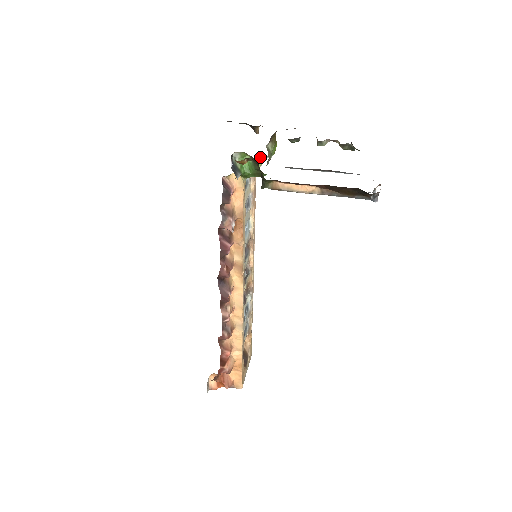
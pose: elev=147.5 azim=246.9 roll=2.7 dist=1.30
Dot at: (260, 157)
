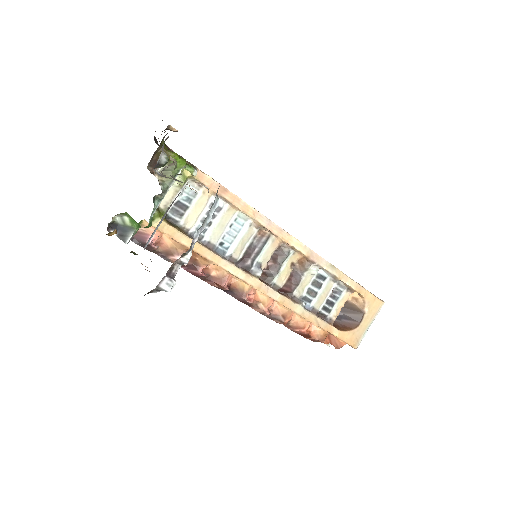
Dot at: occluded
